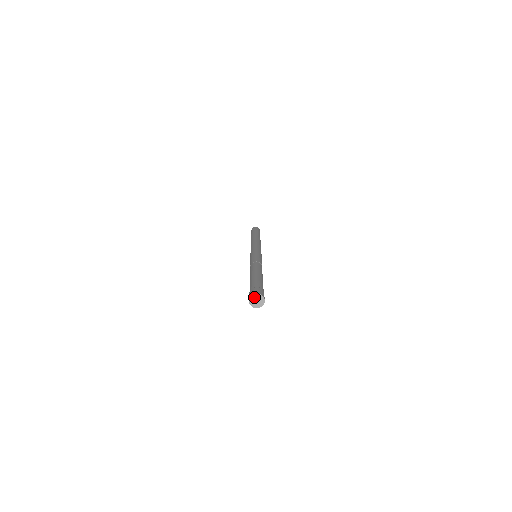
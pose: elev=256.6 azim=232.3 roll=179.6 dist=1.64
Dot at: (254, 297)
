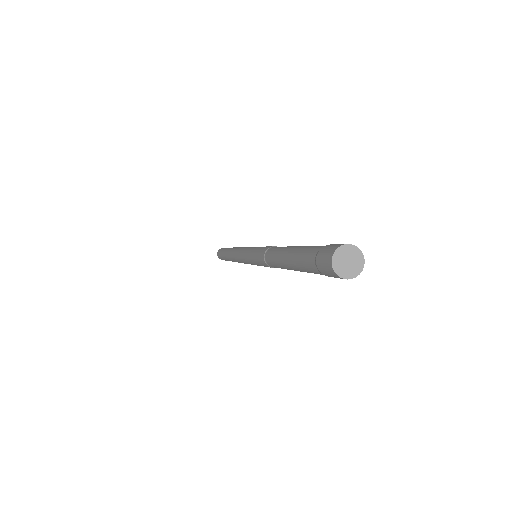
Dot at: (346, 251)
